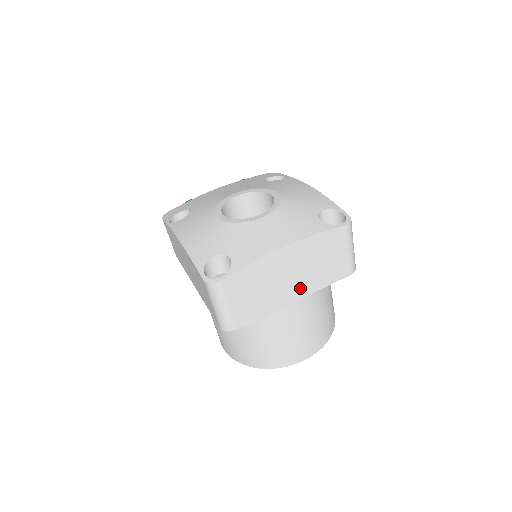
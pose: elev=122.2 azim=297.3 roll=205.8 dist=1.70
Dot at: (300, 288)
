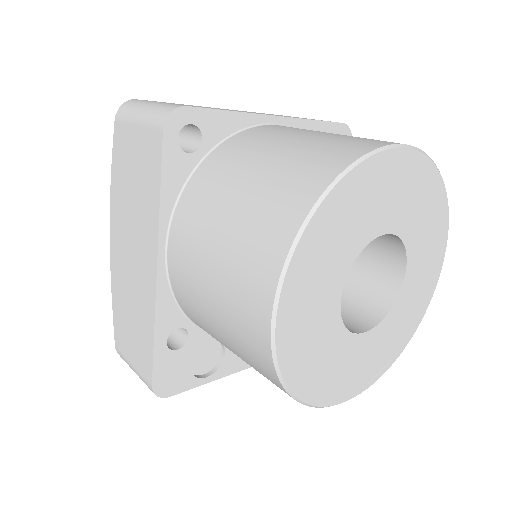
Dot at: occluded
